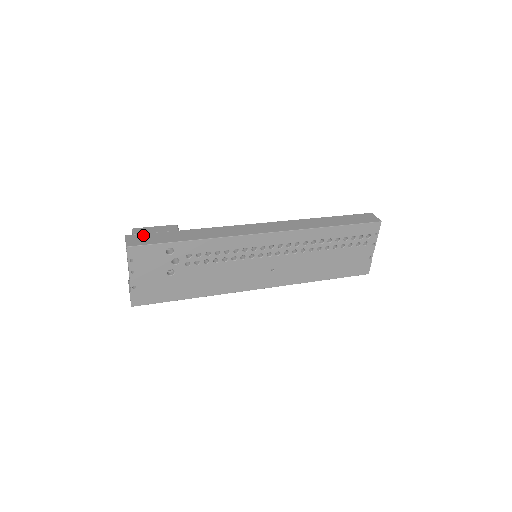
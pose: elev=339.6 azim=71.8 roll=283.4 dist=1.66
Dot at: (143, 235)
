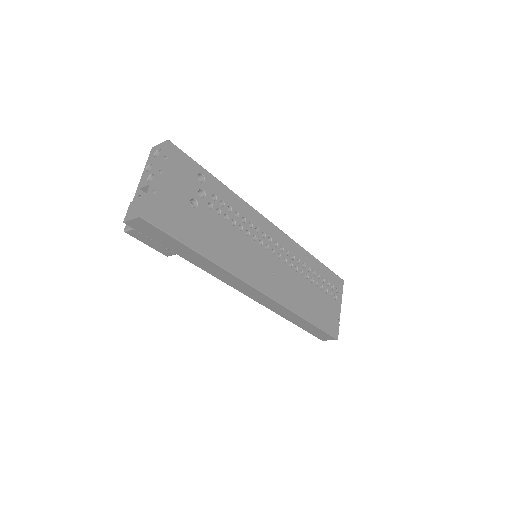
Dot at: occluded
